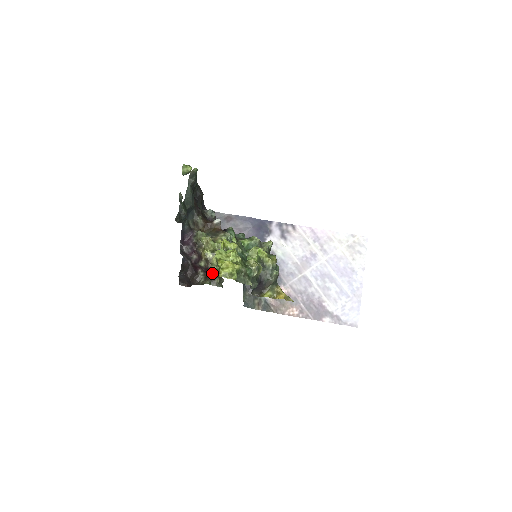
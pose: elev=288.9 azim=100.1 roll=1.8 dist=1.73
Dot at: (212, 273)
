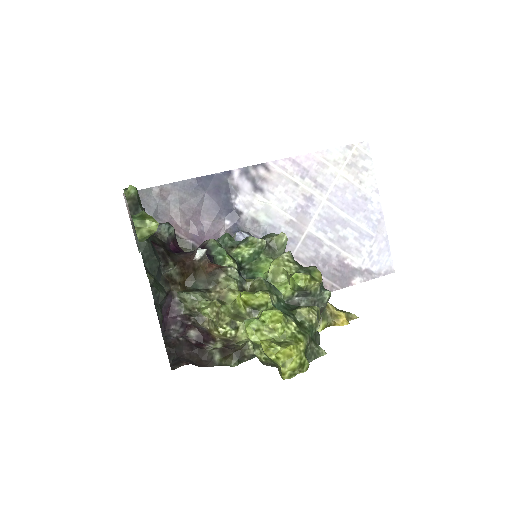
Dot at: (236, 347)
